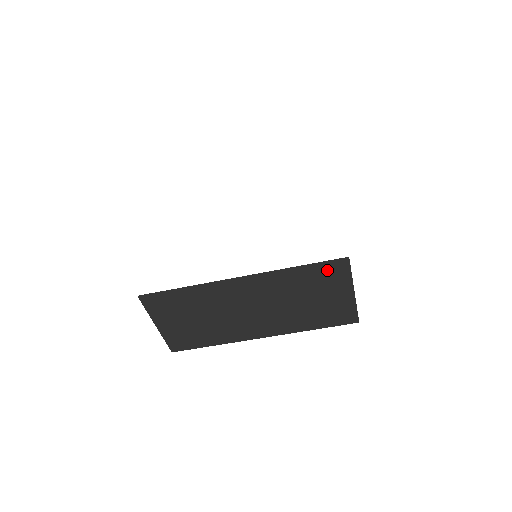
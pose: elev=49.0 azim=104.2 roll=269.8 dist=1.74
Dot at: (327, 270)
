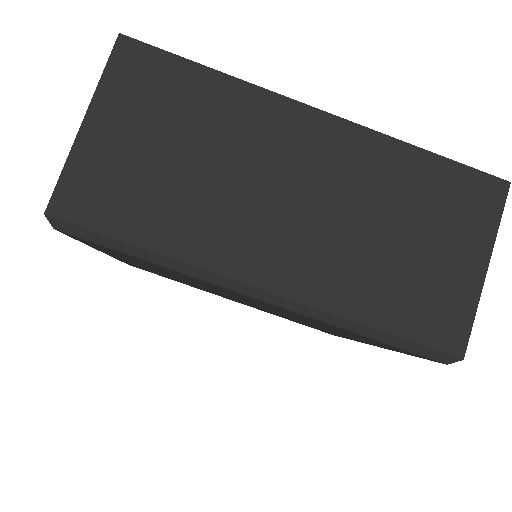
Dot at: (466, 189)
